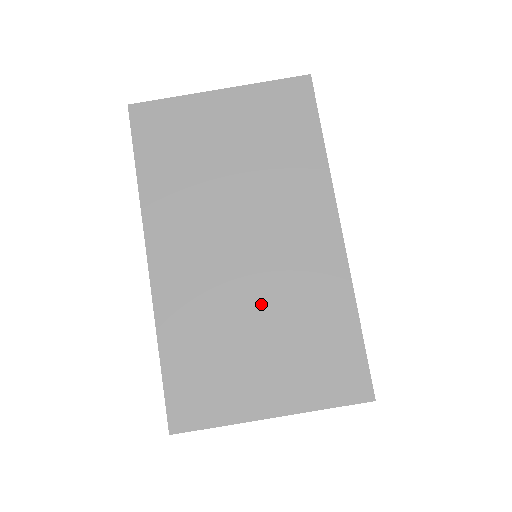
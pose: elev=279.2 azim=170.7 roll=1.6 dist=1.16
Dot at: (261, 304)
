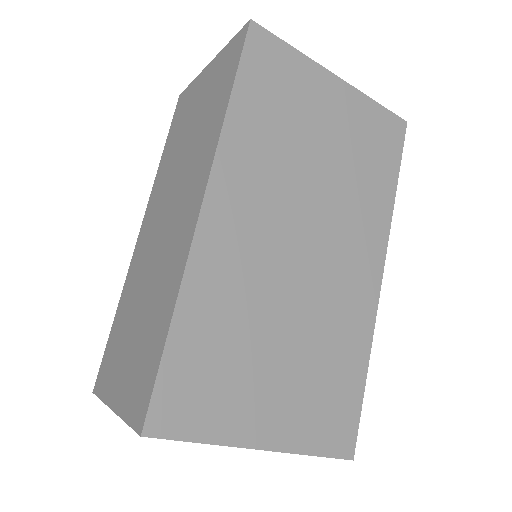
Dot at: (295, 317)
